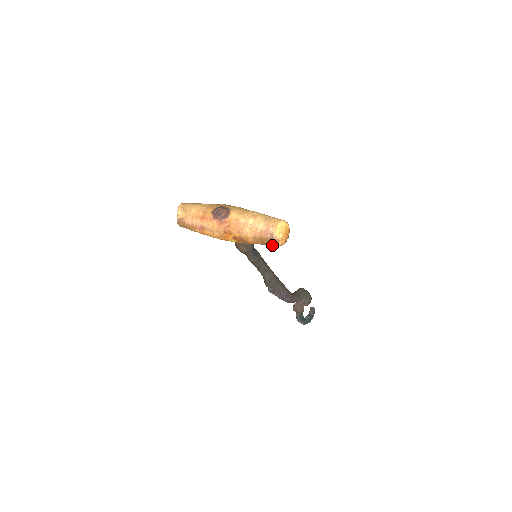
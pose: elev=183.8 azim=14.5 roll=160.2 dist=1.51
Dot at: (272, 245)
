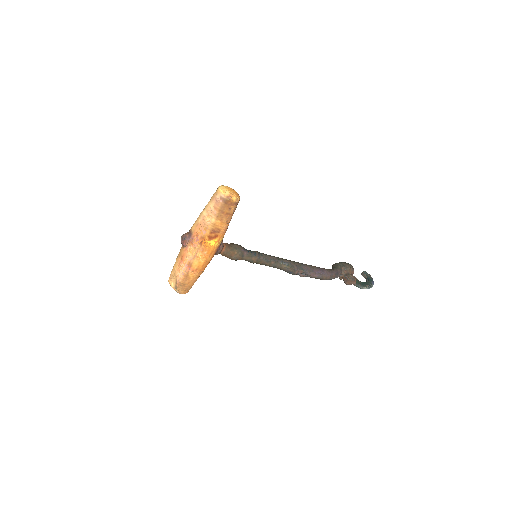
Dot at: (232, 207)
